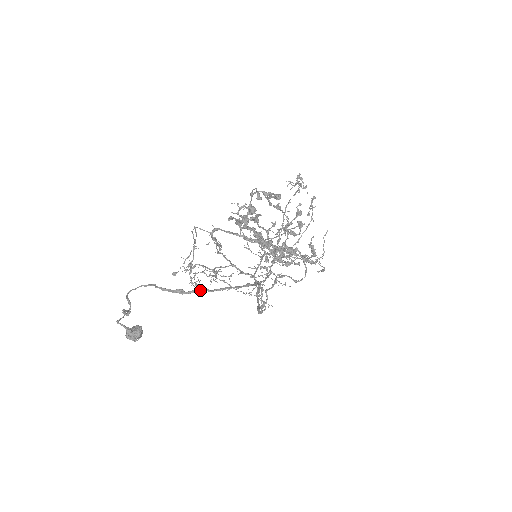
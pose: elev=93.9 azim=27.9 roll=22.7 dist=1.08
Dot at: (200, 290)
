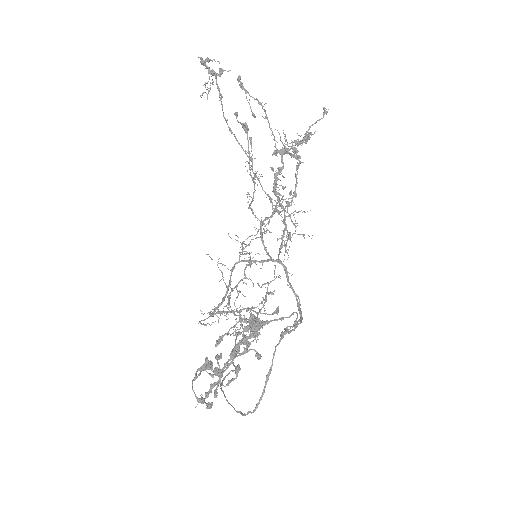
Dot at: (247, 414)
